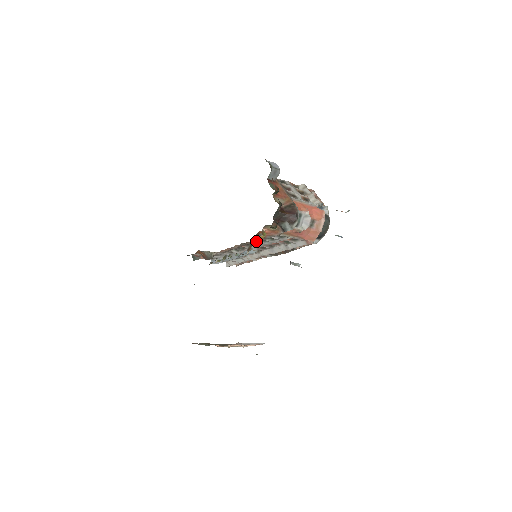
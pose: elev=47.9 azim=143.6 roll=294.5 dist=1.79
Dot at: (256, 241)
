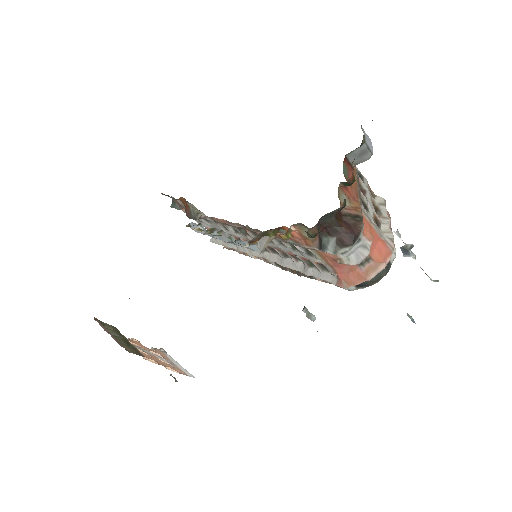
Dot at: occluded
